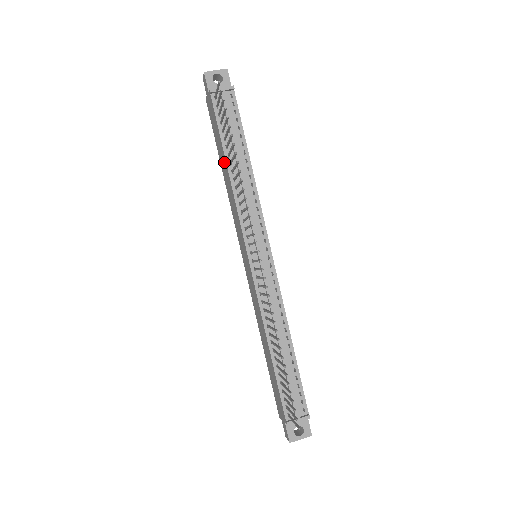
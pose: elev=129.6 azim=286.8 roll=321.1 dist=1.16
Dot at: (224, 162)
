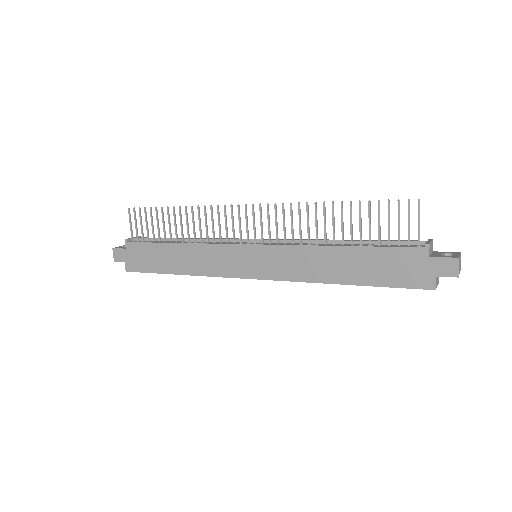
Dot at: (172, 252)
